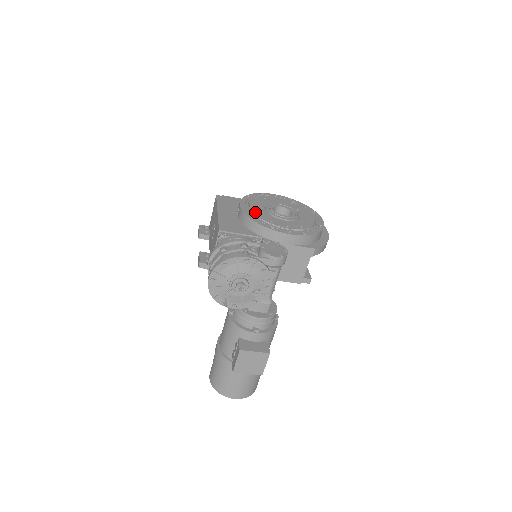
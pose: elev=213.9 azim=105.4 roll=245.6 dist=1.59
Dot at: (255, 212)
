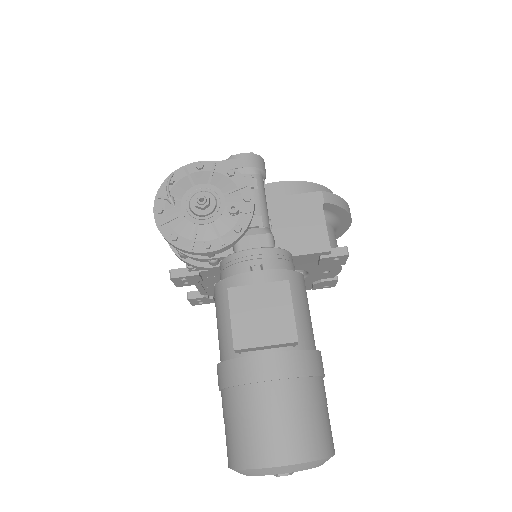
Dot at: occluded
